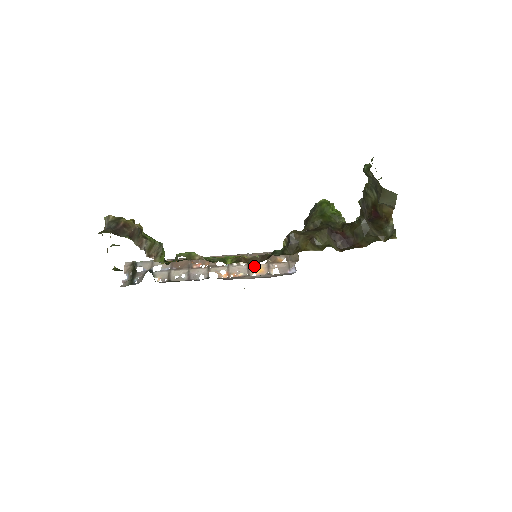
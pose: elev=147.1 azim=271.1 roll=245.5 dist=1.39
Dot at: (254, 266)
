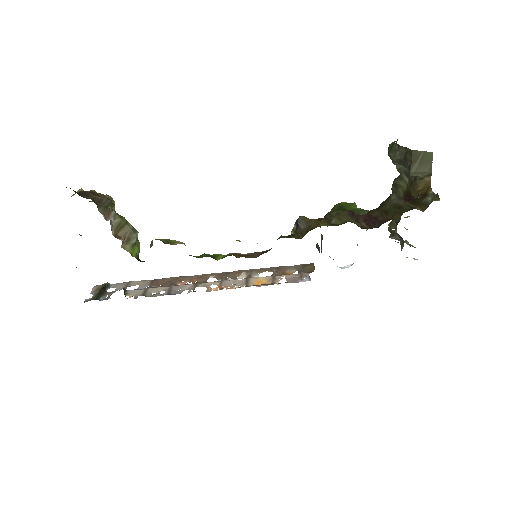
Dot at: (255, 279)
